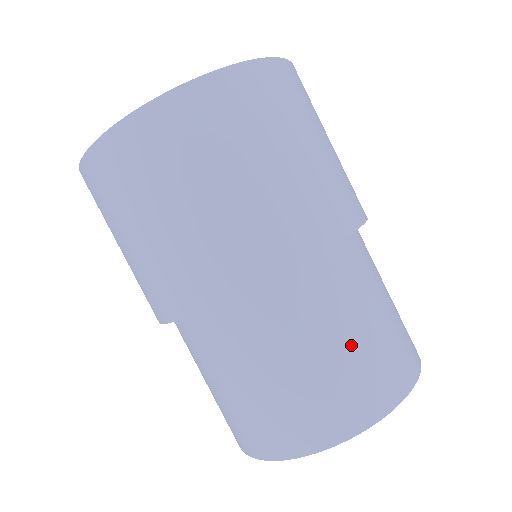
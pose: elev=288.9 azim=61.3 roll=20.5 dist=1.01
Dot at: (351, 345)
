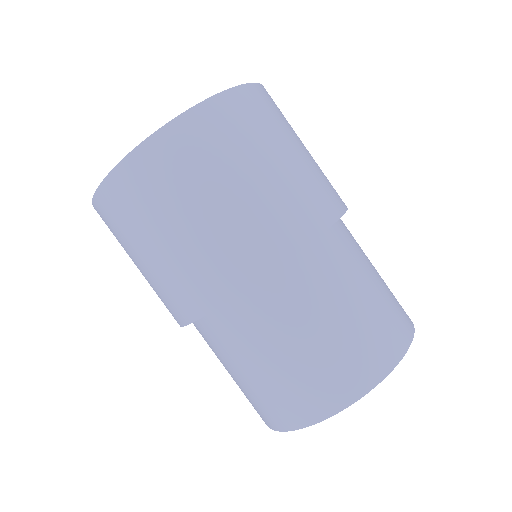
Dot at: (329, 335)
